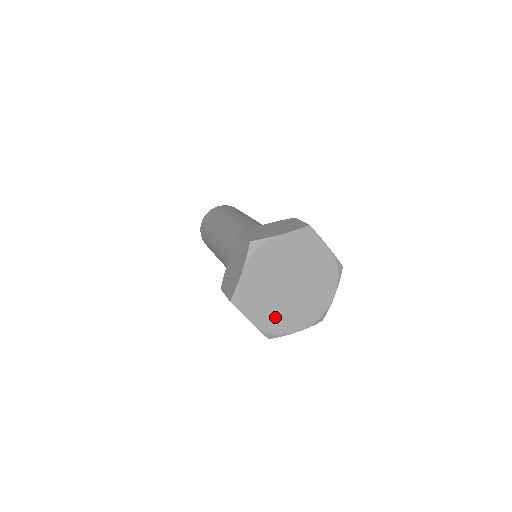
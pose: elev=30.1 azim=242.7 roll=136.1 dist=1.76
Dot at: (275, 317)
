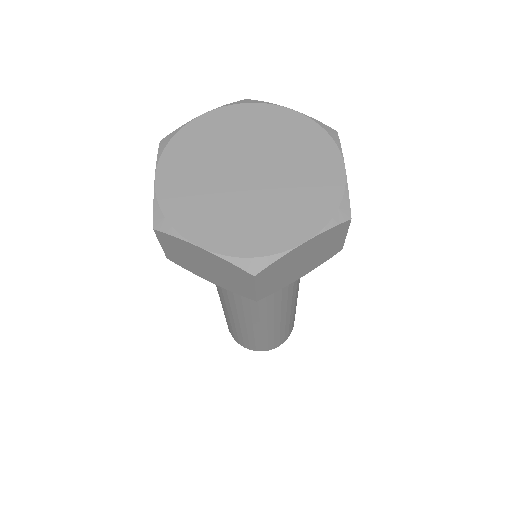
Dot at: (244, 228)
